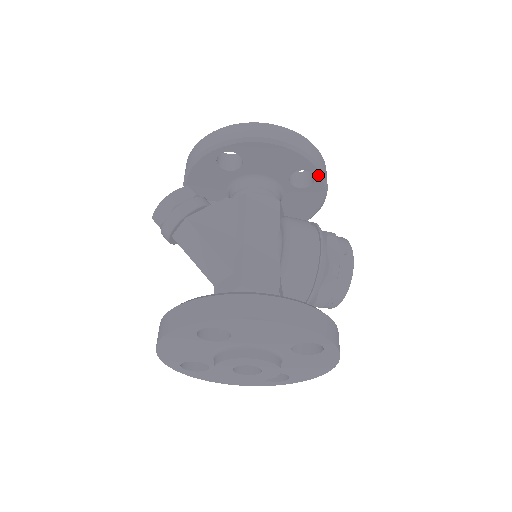
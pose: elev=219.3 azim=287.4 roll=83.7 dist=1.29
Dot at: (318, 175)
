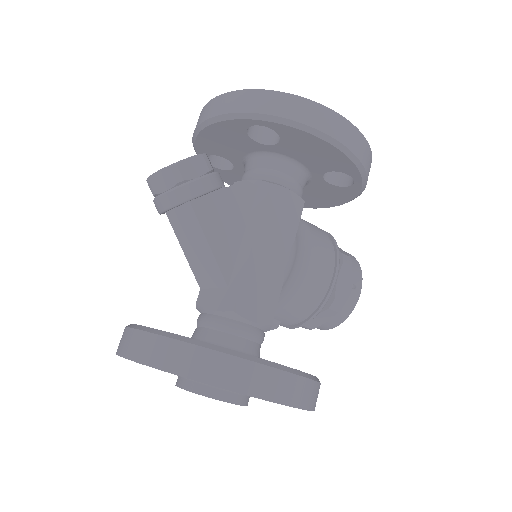
Dot at: (359, 183)
